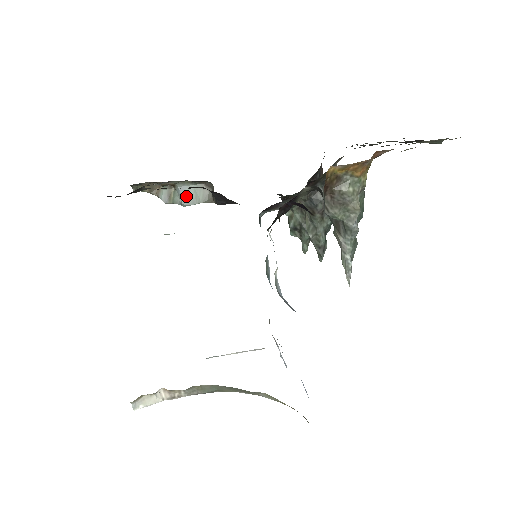
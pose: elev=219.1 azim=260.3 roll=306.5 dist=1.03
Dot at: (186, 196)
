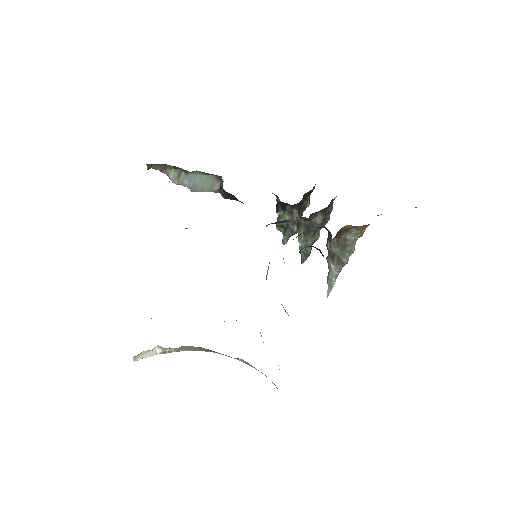
Dot at: (196, 183)
